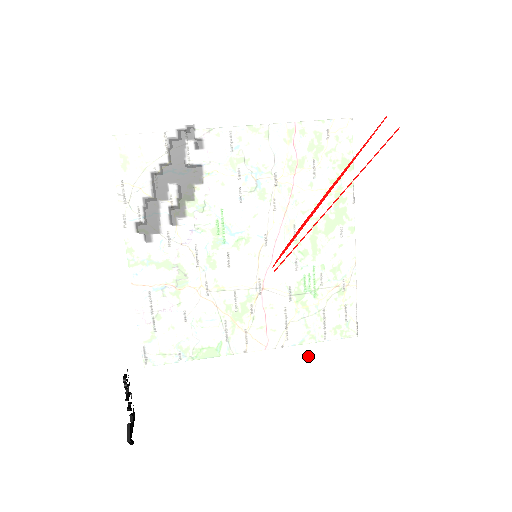
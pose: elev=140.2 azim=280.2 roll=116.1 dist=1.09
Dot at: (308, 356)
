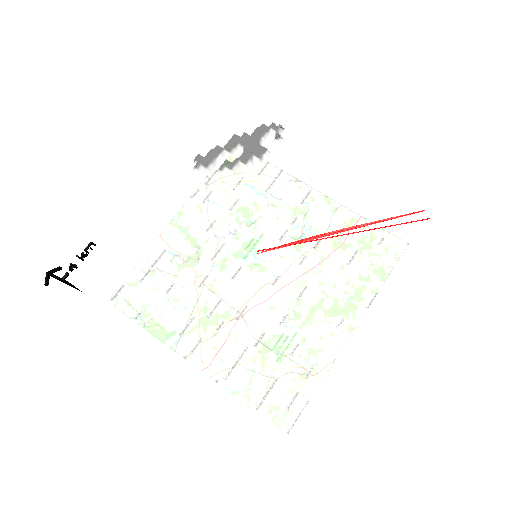
Dot at: (226, 350)
